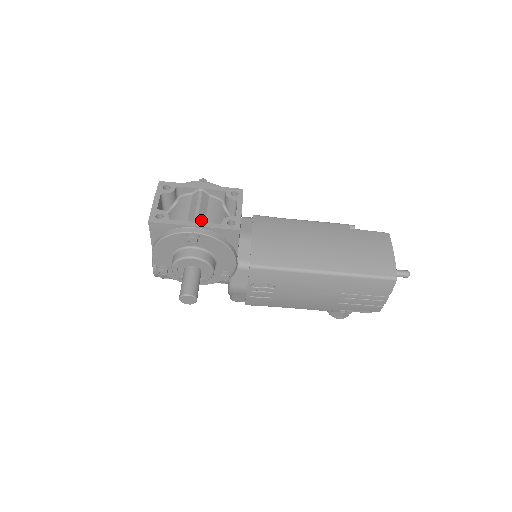
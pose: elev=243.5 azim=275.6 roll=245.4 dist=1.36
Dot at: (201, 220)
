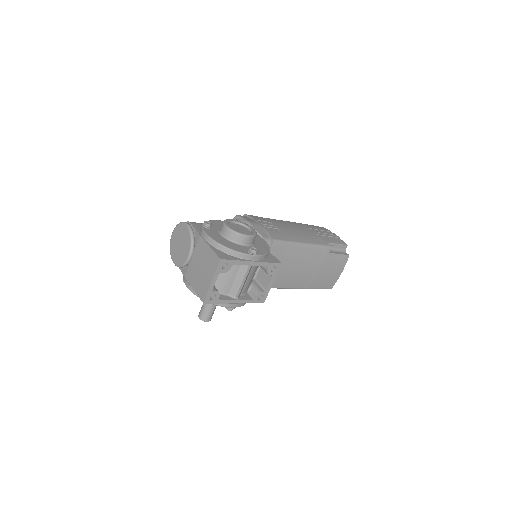
Dot at: (240, 292)
